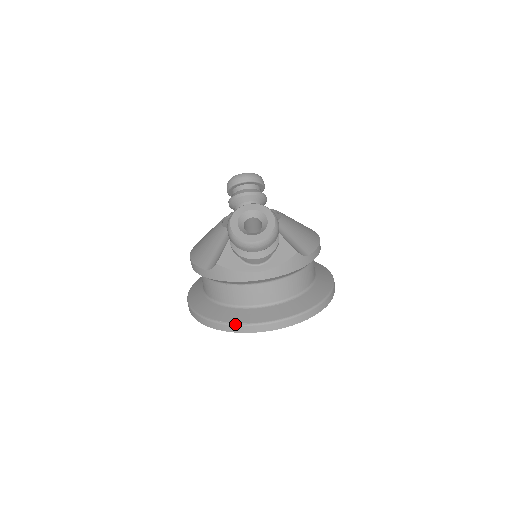
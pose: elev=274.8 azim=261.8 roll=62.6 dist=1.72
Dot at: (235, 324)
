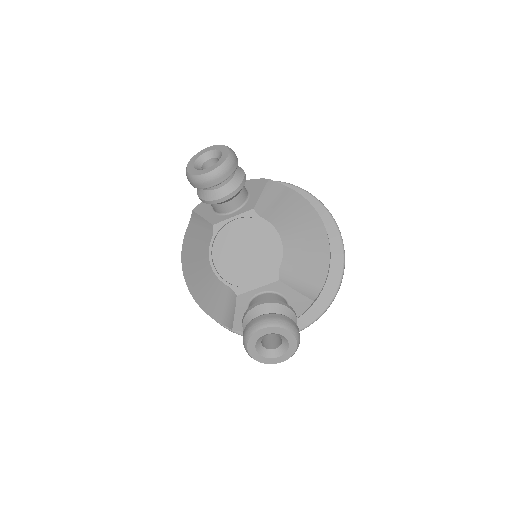
Dot at: occluded
